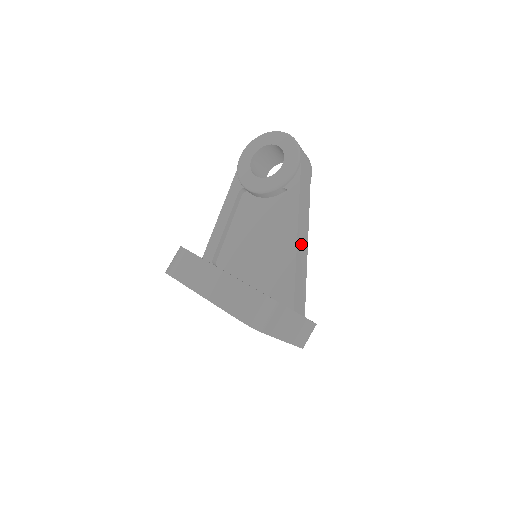
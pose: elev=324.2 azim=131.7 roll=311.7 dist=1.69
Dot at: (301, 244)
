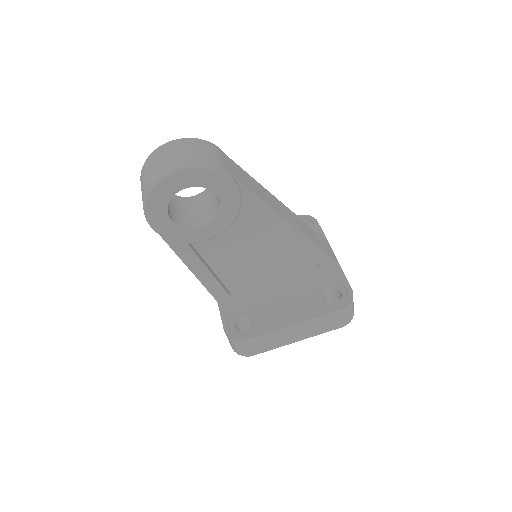
Dot at: (295, 222)
